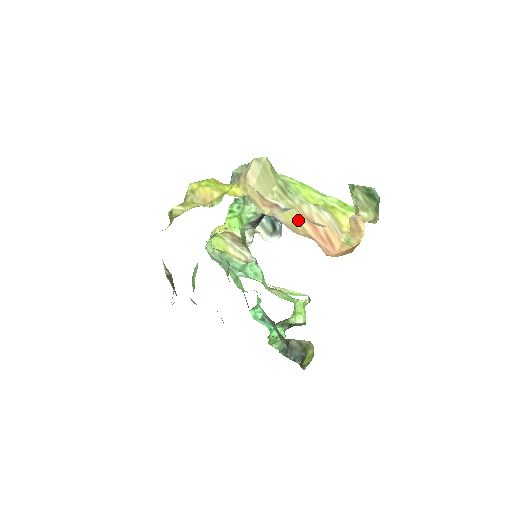
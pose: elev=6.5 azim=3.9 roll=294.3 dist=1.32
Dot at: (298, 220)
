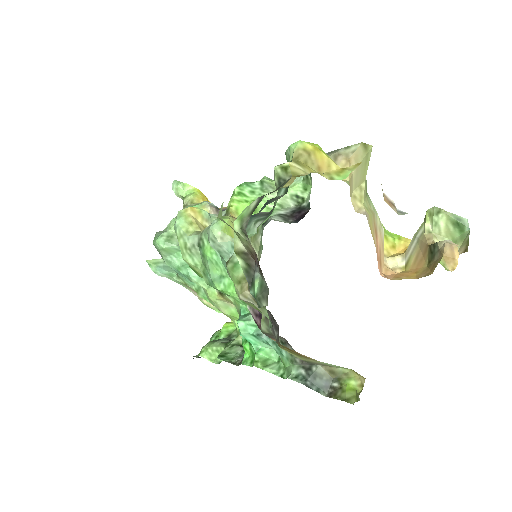
Dot at: (373, 228)
